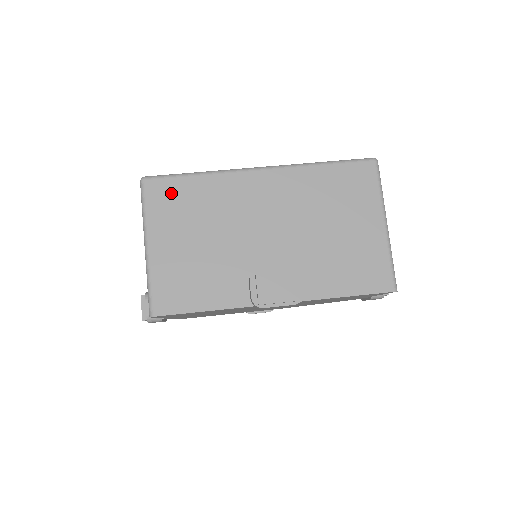
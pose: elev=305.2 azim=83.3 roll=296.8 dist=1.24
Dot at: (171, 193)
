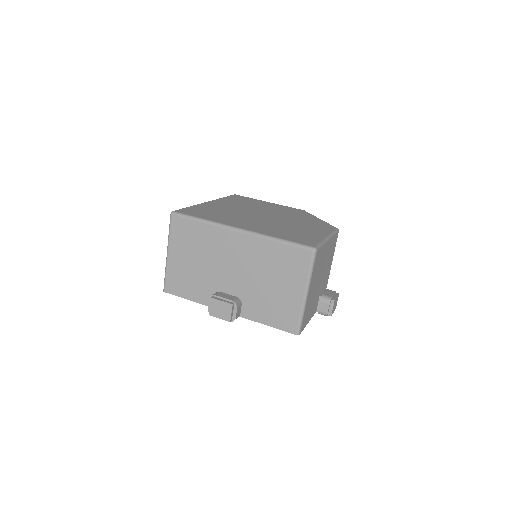
Dot at: (185, 228)
